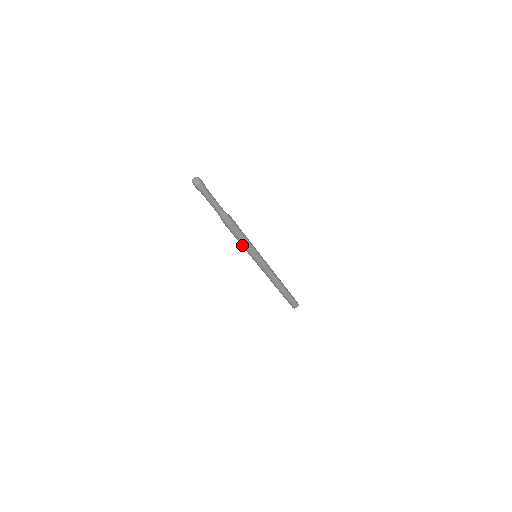
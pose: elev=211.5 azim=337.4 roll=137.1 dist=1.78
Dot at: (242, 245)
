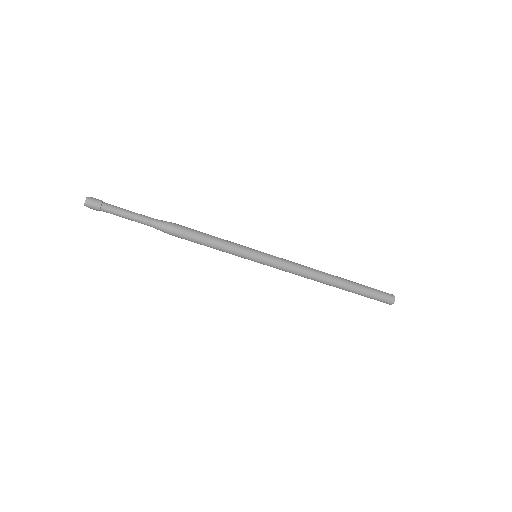
Dot at: occluded
